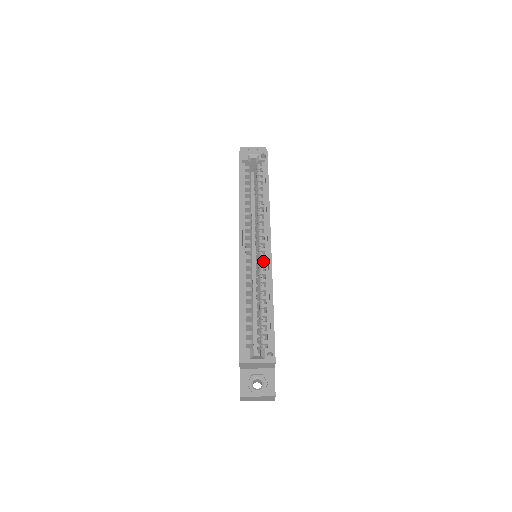
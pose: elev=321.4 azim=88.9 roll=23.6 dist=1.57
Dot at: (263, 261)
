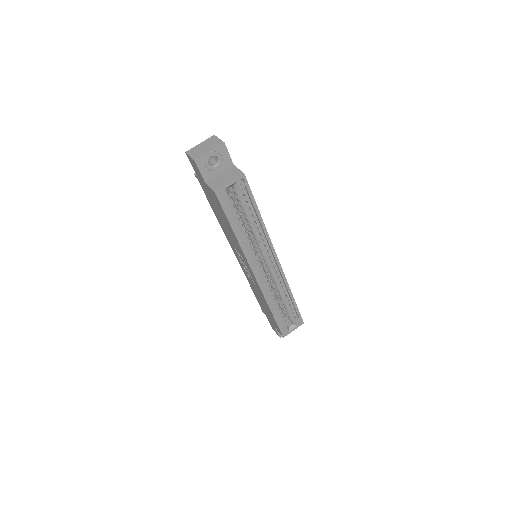
Dot at: (272, 269)
